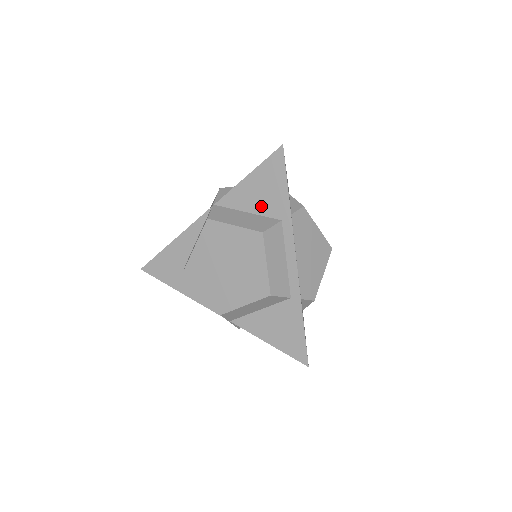
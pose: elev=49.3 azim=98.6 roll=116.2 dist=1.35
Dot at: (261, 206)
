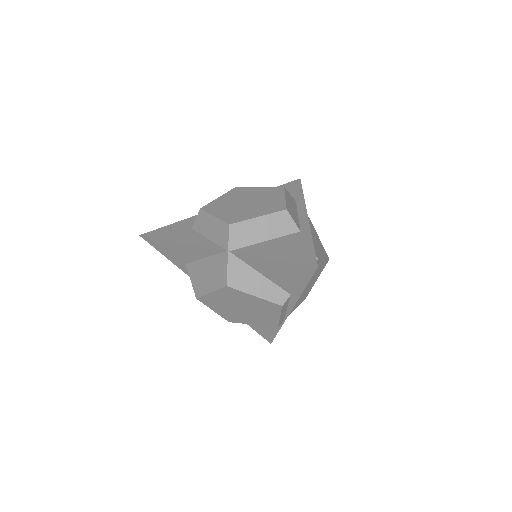
Dot at: occluded
